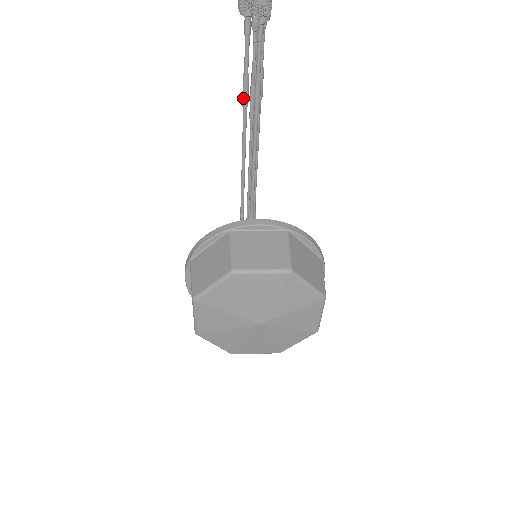
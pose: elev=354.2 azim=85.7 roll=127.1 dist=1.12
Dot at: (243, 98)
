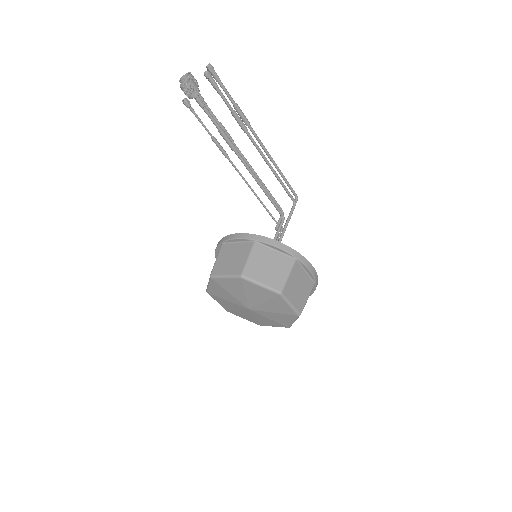
Dot at: occluded
